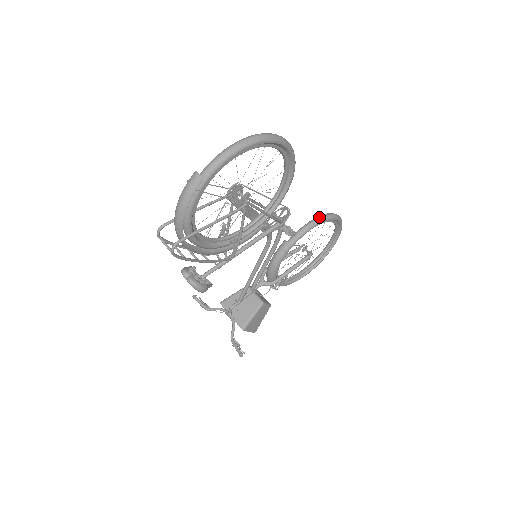
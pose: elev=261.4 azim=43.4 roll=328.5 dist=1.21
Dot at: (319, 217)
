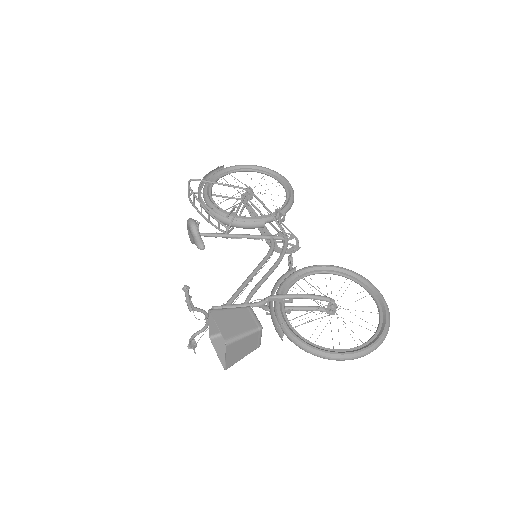
Dot at: occluded
